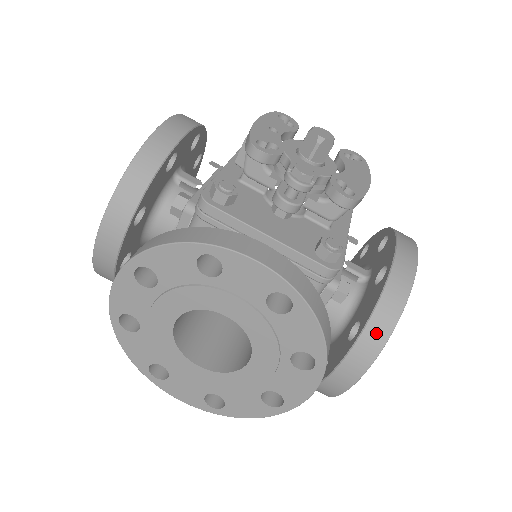
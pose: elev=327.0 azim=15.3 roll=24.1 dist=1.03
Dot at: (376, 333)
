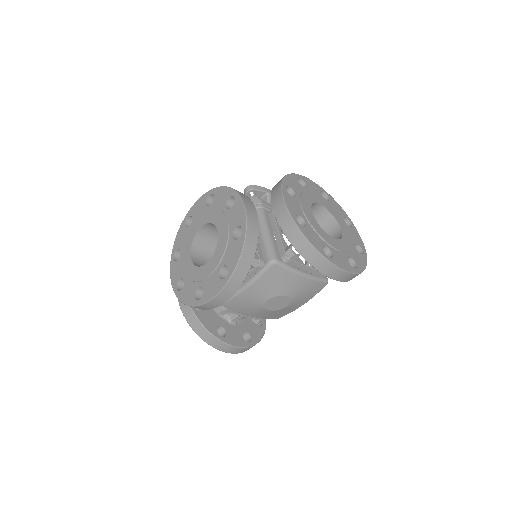
Dot at: (277, 185)
